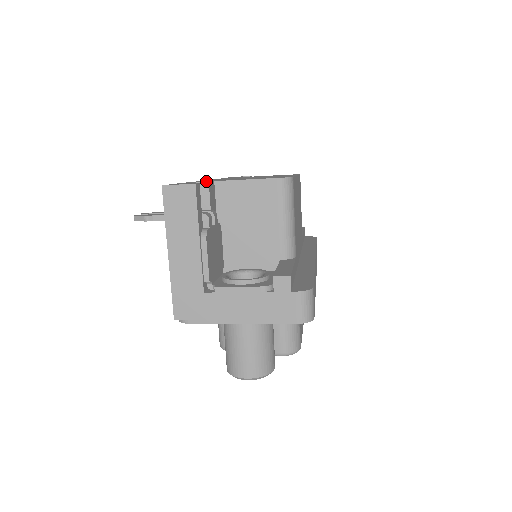
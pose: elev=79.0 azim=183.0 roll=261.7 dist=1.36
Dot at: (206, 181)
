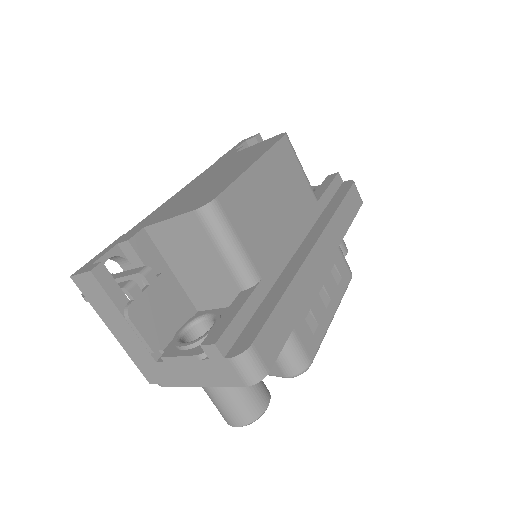
Dot at: (137, 229)
